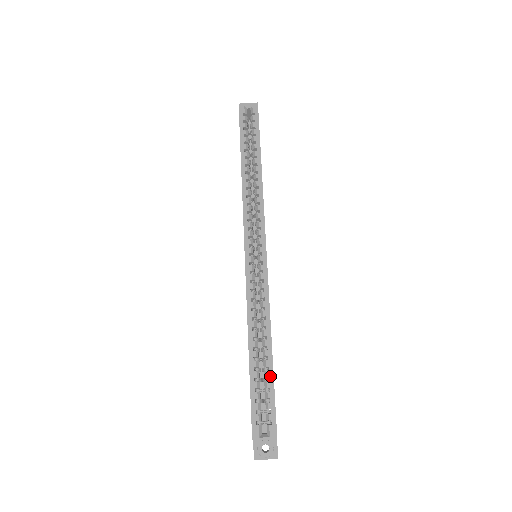
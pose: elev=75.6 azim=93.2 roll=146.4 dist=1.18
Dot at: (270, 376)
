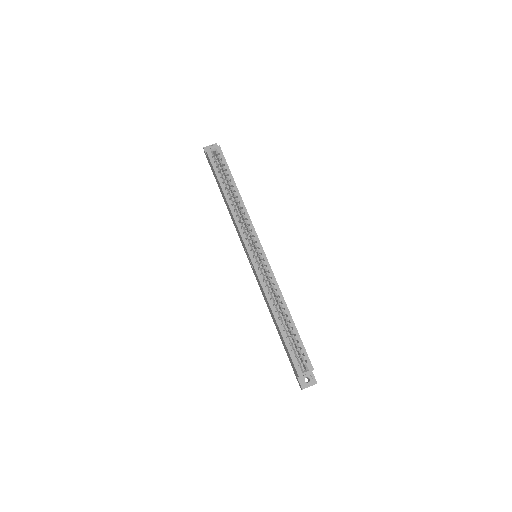
Dot at: (296, 332)
